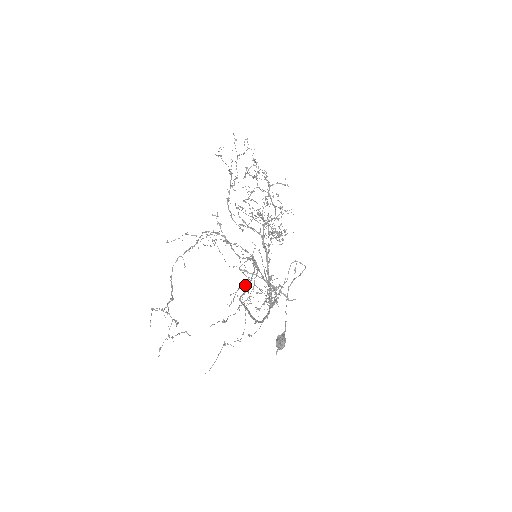
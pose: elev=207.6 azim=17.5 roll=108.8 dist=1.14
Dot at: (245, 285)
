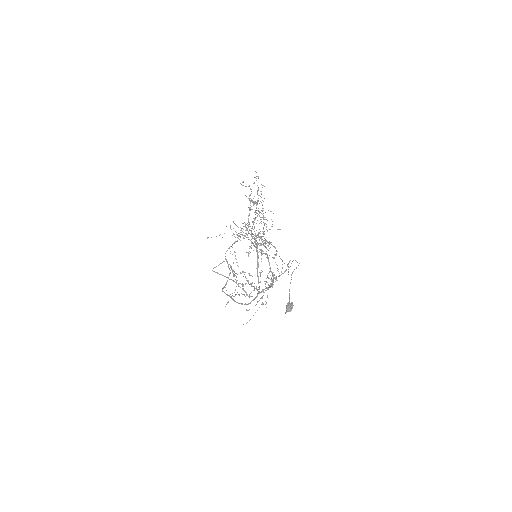
Dot at: (287, 265)
